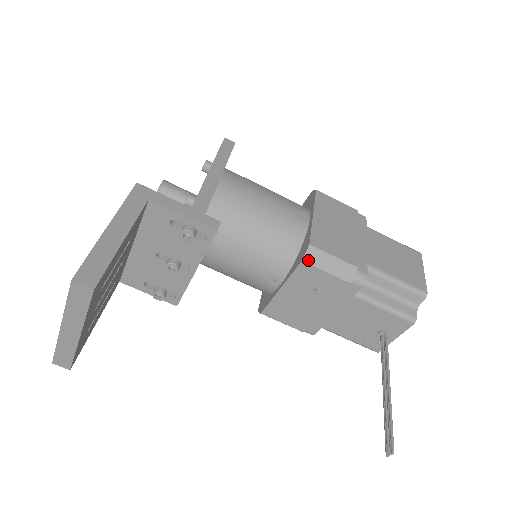
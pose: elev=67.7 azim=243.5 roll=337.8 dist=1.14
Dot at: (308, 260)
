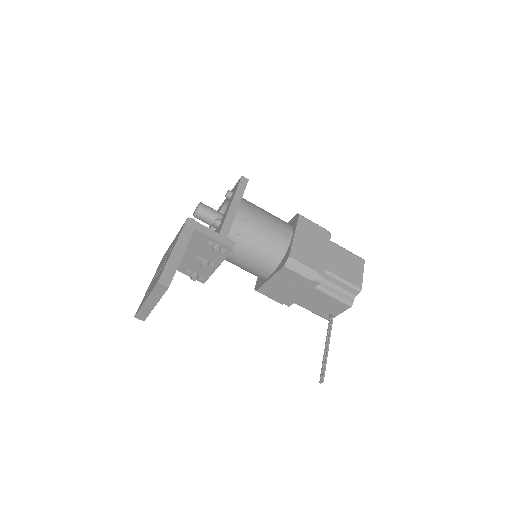
Dot at: (287, 266)
